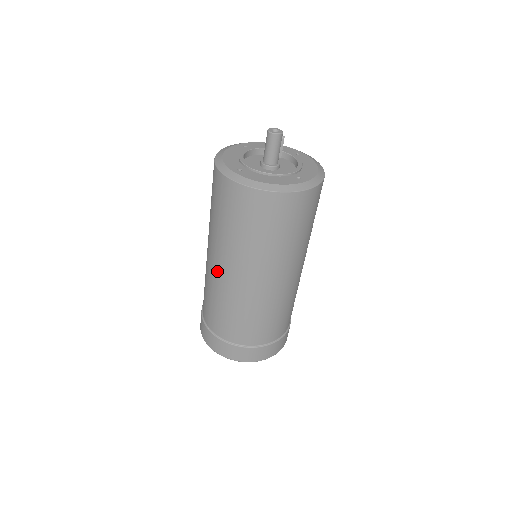
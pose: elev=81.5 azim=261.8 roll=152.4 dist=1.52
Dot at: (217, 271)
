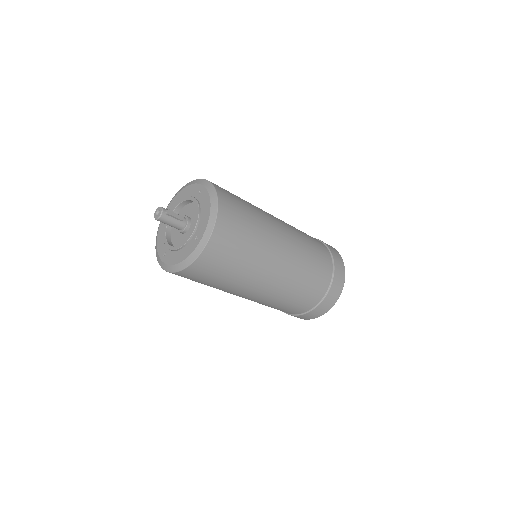
Dot at: occluded
